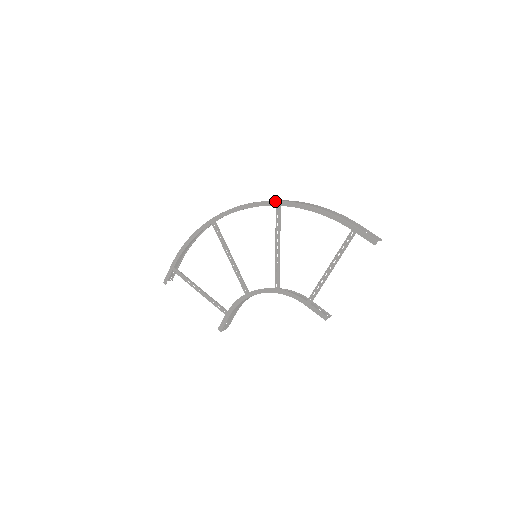
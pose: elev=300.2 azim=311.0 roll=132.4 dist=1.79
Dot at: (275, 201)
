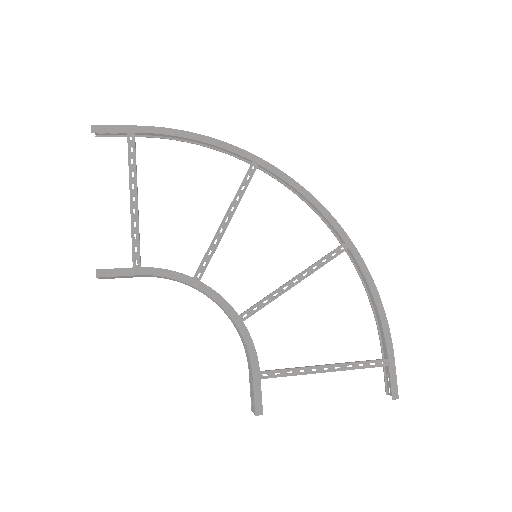
Dot at: occluded
